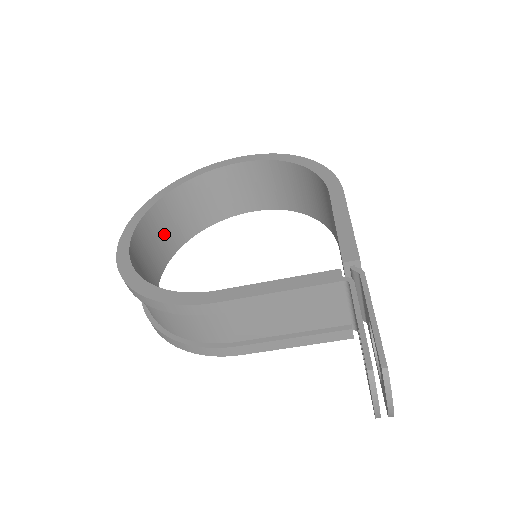
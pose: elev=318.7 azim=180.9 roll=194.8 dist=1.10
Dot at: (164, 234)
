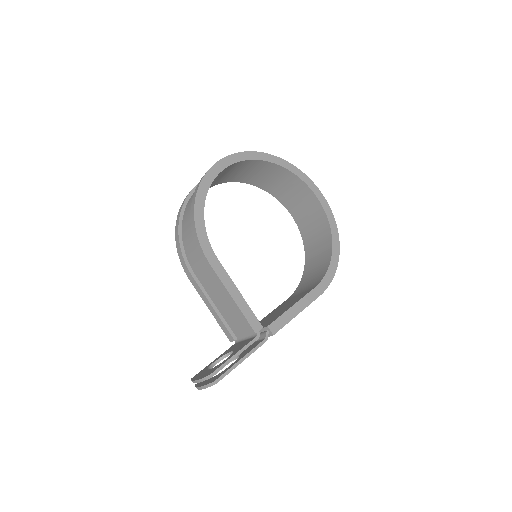
Dot at: (247, 172)
